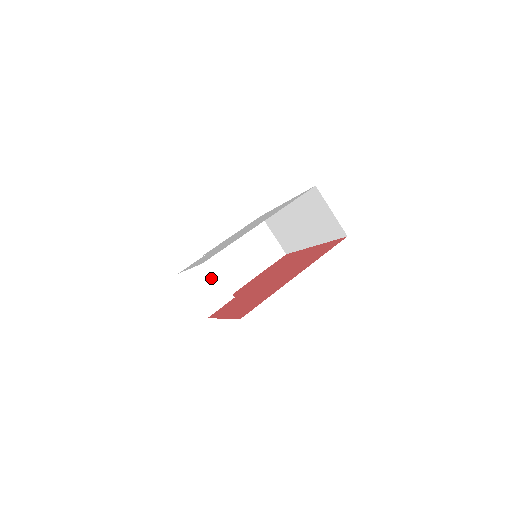
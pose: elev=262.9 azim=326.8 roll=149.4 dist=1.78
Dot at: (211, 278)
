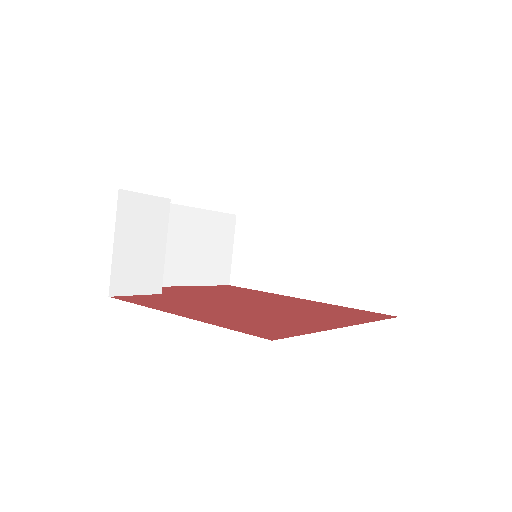
Dot at: (154, 238)
